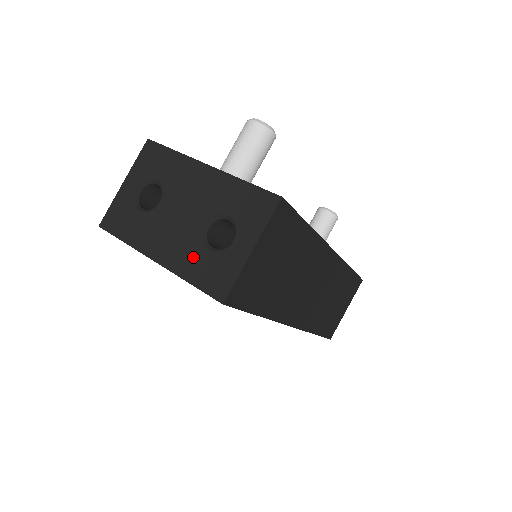
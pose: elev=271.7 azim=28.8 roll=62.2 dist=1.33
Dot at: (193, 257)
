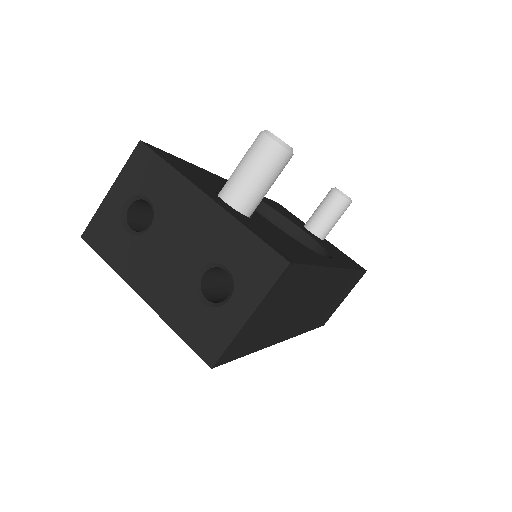
Dot at: (183, 305)
